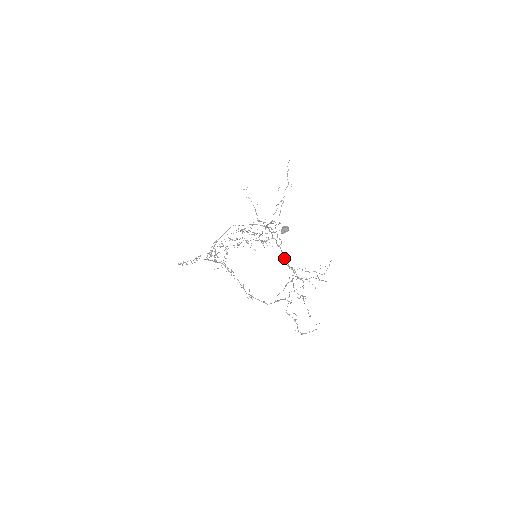
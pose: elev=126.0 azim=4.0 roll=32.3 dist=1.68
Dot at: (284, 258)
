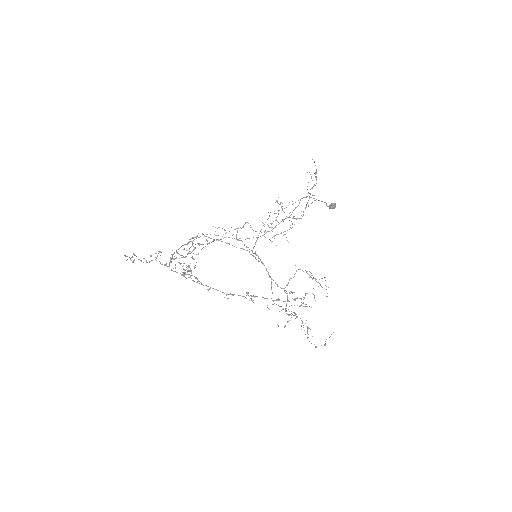
Dot at: (270, 276)
